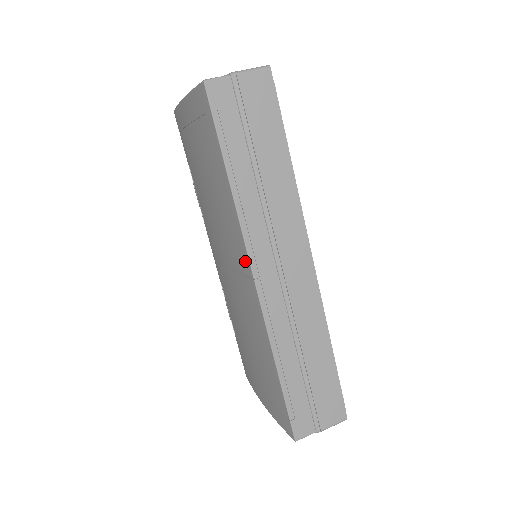
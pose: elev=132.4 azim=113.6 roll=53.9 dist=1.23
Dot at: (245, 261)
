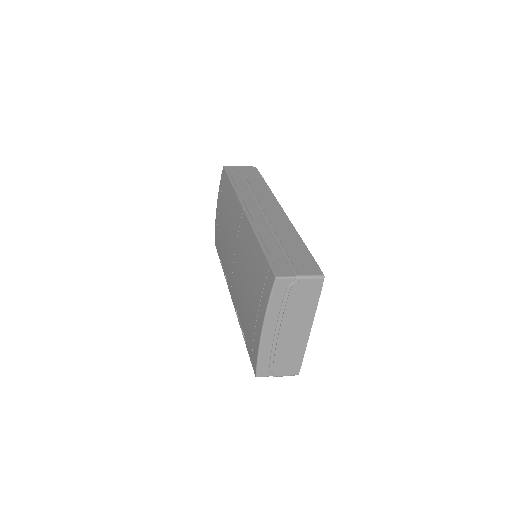
Dot at: (240, 210)
